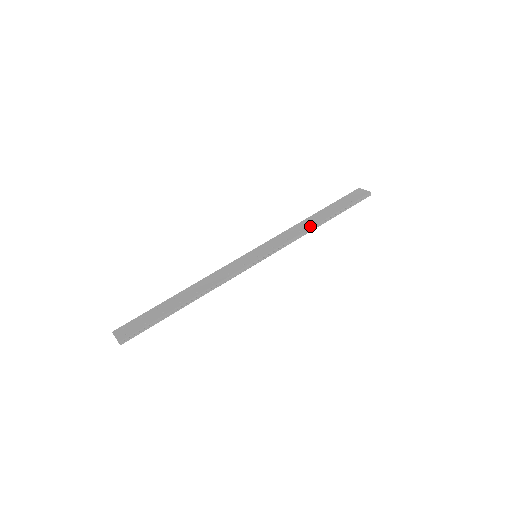
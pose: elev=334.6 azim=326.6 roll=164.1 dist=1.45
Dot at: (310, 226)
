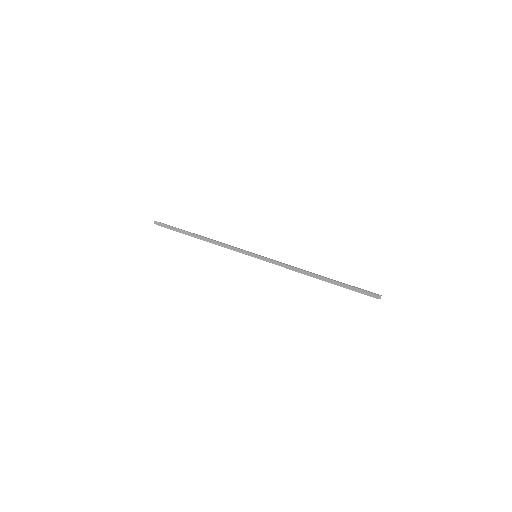
Dot at: occluded
